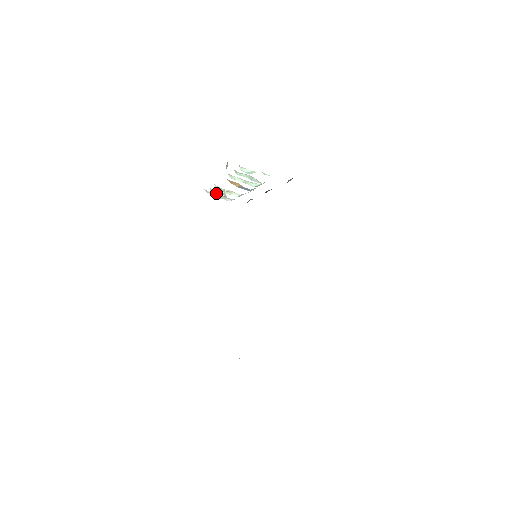
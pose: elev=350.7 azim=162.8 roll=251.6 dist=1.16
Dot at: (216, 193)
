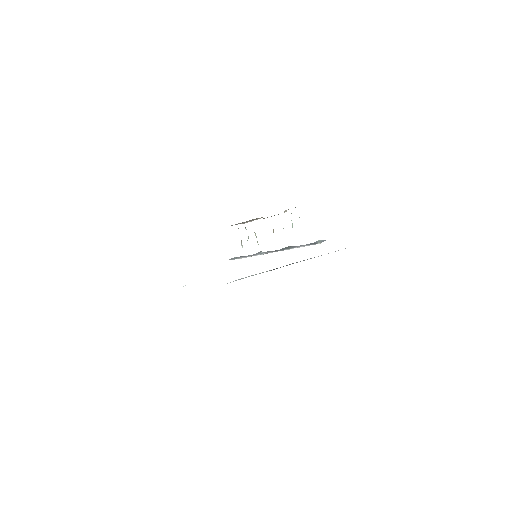
Dot at: occluded
